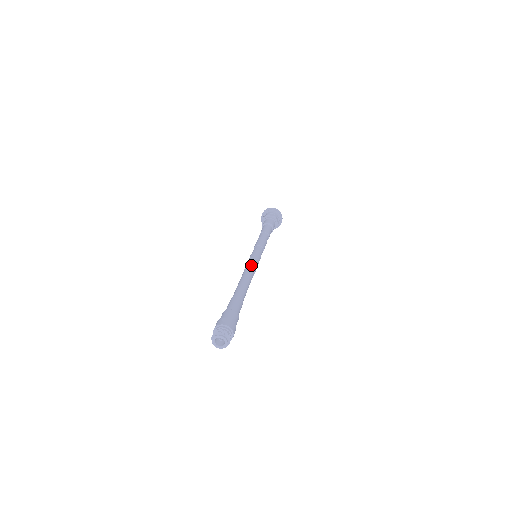
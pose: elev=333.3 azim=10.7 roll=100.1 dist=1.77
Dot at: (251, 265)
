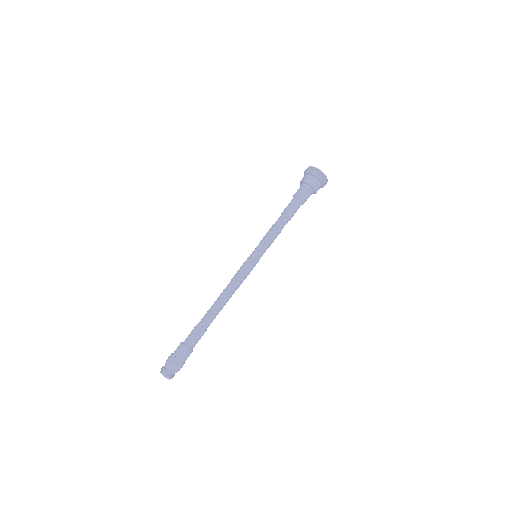
Dot at: (237, 279)
